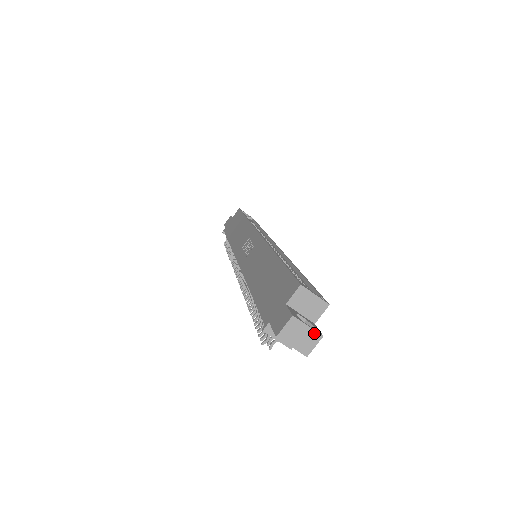
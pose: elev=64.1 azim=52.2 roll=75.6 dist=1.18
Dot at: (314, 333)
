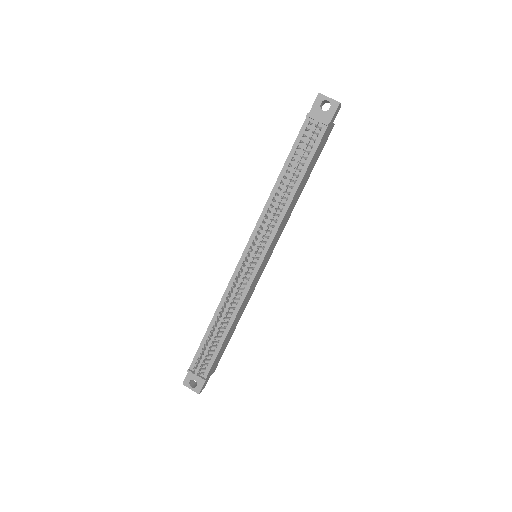
Dot at: occluded
